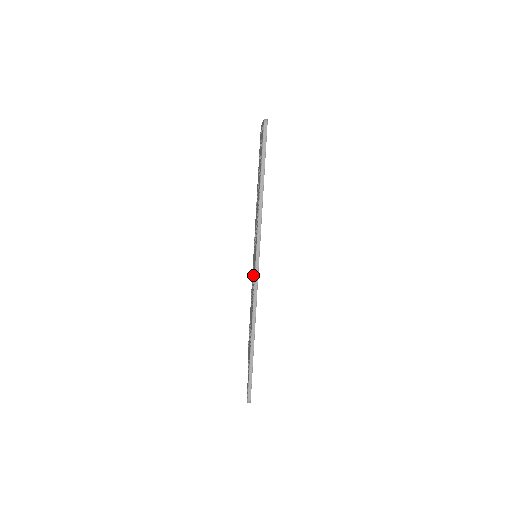
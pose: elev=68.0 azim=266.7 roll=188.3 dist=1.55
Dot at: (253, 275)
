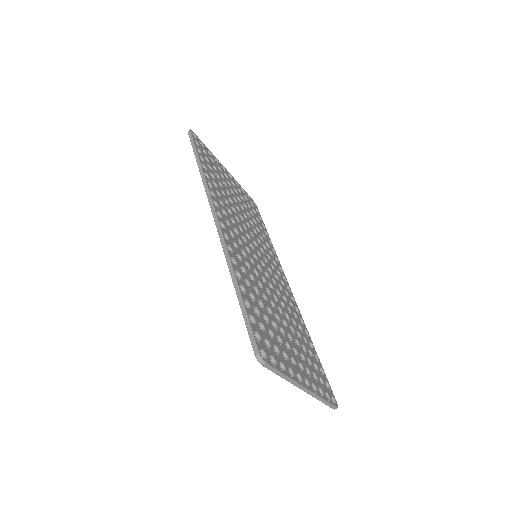
Dot at: occluded
